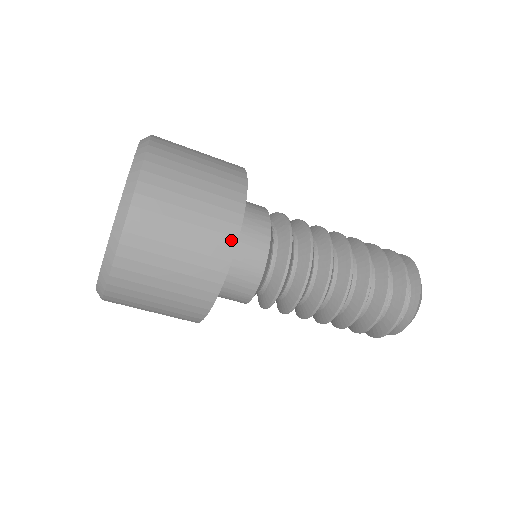
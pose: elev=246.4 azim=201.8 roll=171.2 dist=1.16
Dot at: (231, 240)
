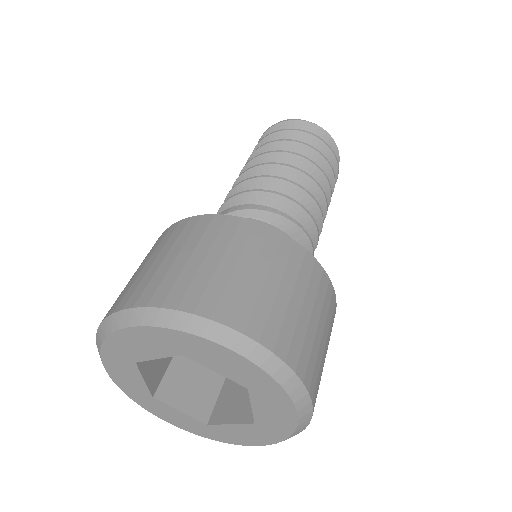
Dot at: occluded
